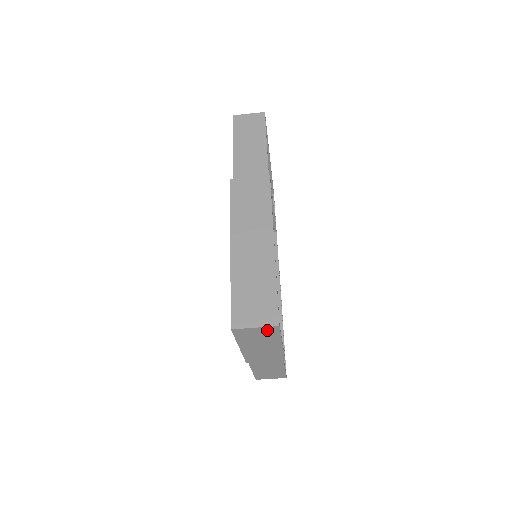
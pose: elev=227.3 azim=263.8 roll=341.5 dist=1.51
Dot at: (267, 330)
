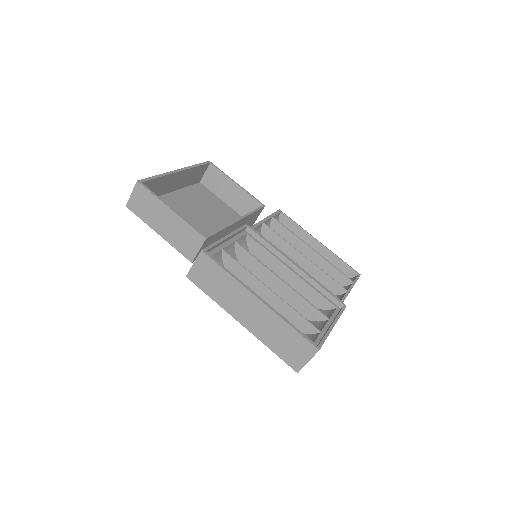
Dot at: occluded
